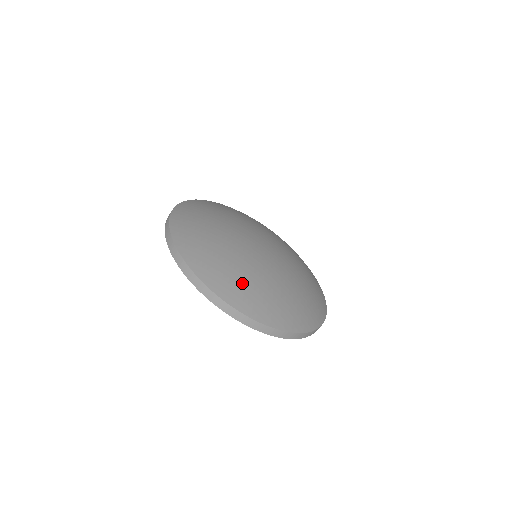
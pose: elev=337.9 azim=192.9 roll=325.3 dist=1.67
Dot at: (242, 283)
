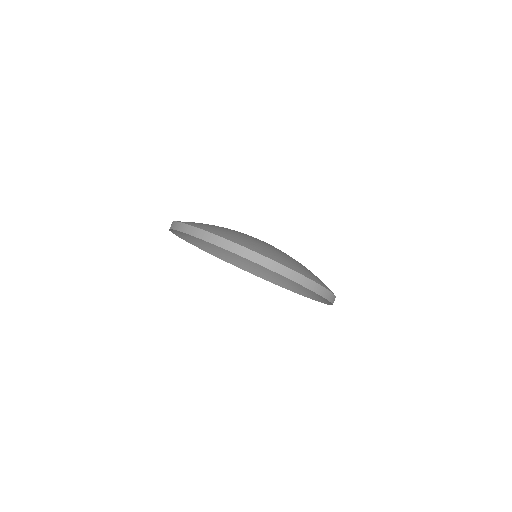
Dot at: (254, 242)
